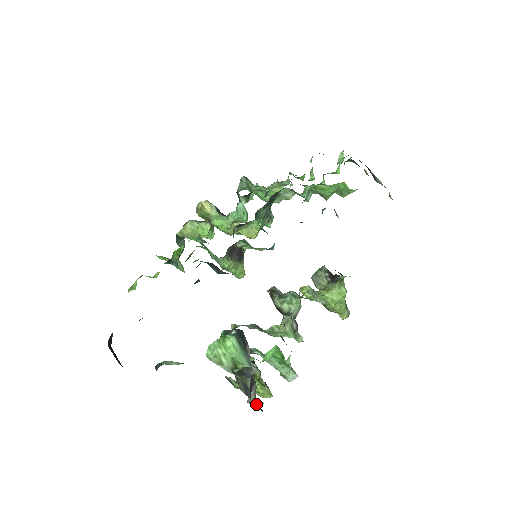
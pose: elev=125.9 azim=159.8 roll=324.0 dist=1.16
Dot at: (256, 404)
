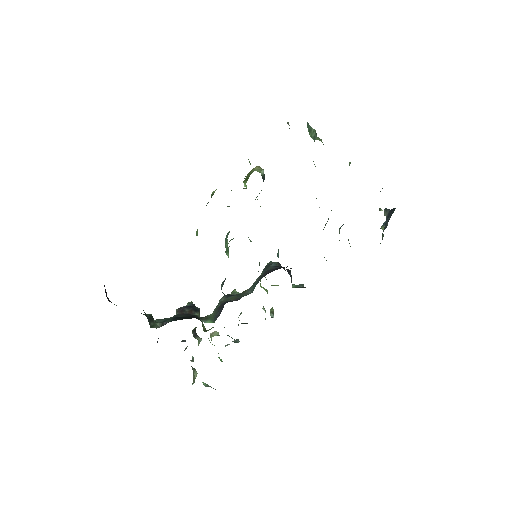
Dot at: occluded
